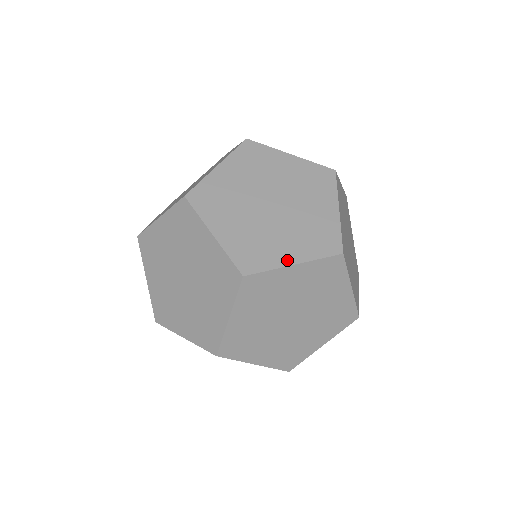
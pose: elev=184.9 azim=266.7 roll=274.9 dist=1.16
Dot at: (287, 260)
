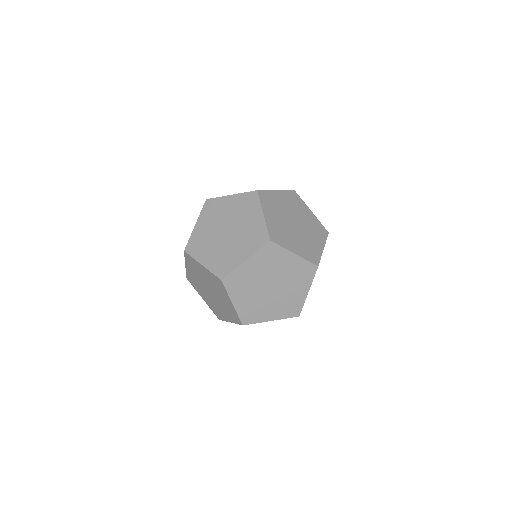
Dot at: (230, 195)
